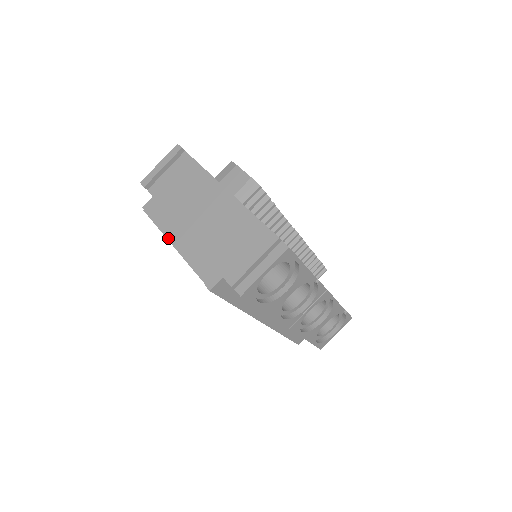
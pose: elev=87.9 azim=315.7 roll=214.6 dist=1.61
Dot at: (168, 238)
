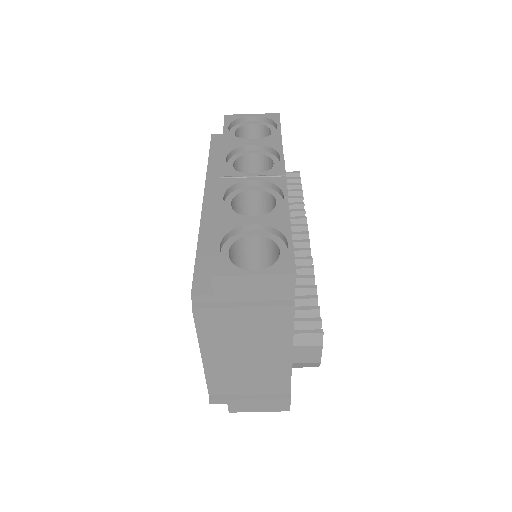
Dot at: (201, 351)
